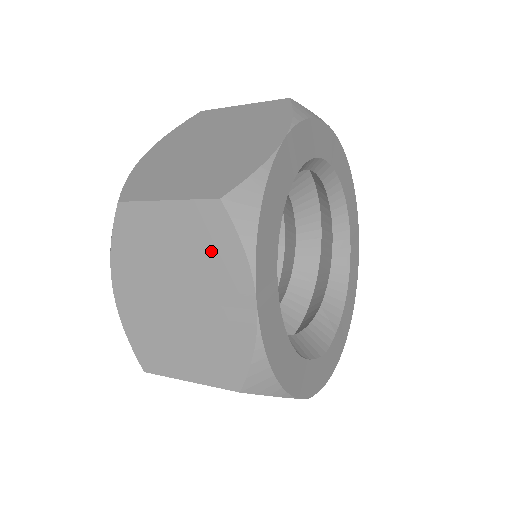
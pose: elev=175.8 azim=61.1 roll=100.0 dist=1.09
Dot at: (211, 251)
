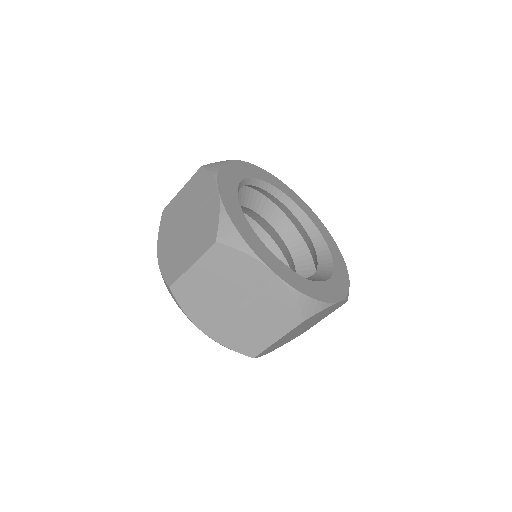
Dot at: (199, 189)
